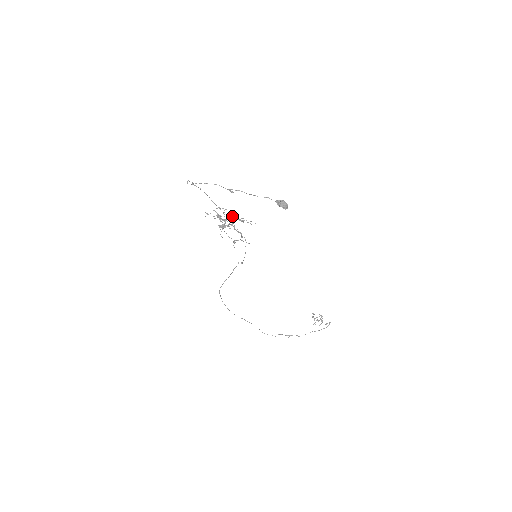
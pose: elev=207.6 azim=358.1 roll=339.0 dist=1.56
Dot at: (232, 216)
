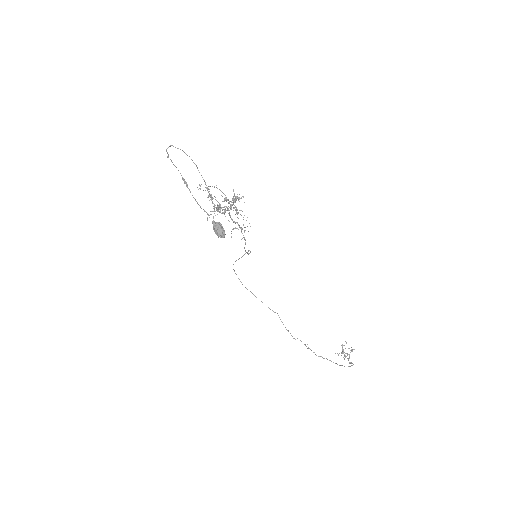
Dot at: (229, 202)
